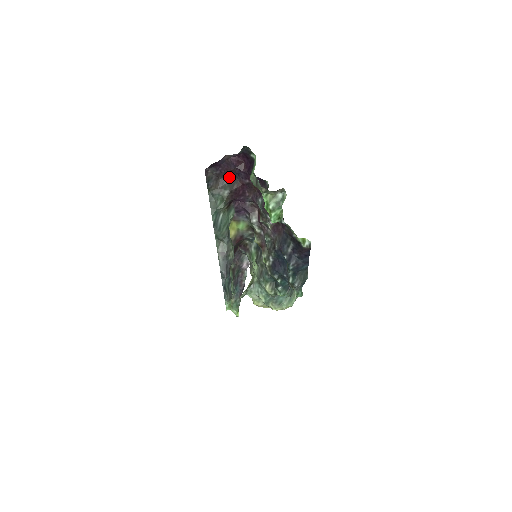
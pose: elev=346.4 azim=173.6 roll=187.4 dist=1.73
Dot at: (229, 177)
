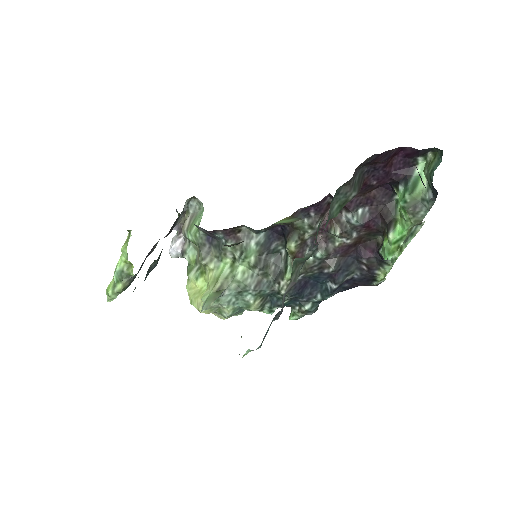
Dot at: (363, 168)
